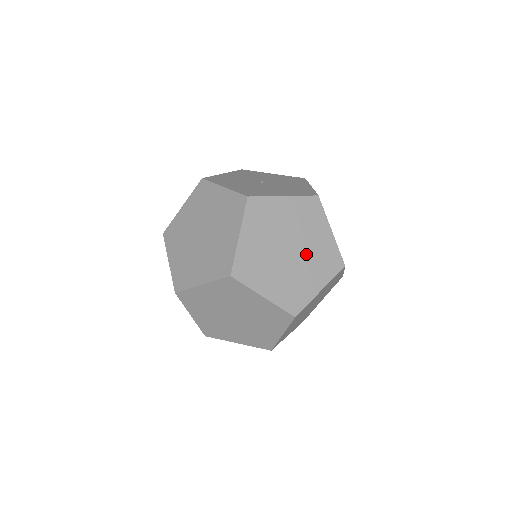
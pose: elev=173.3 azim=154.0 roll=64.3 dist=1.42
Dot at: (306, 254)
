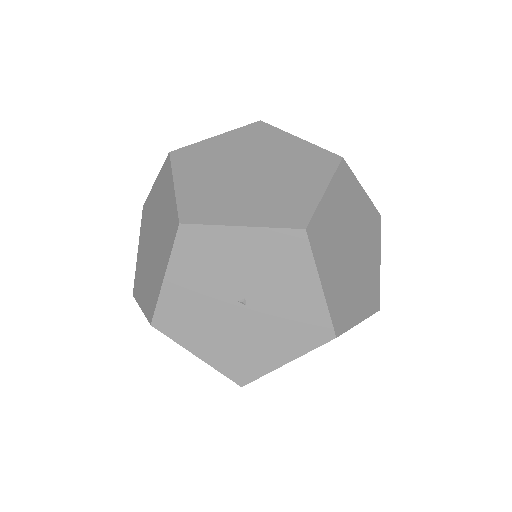
Dot at: occluded
